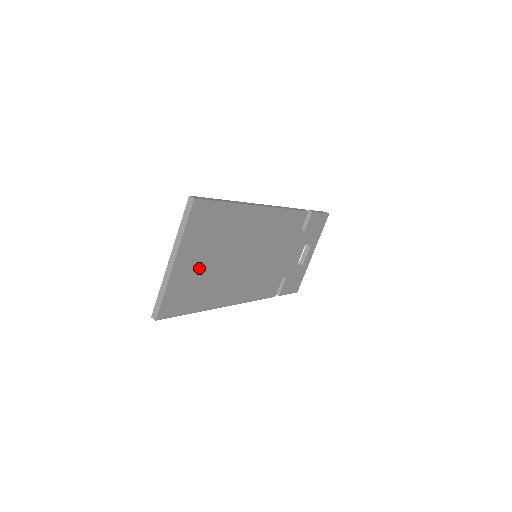
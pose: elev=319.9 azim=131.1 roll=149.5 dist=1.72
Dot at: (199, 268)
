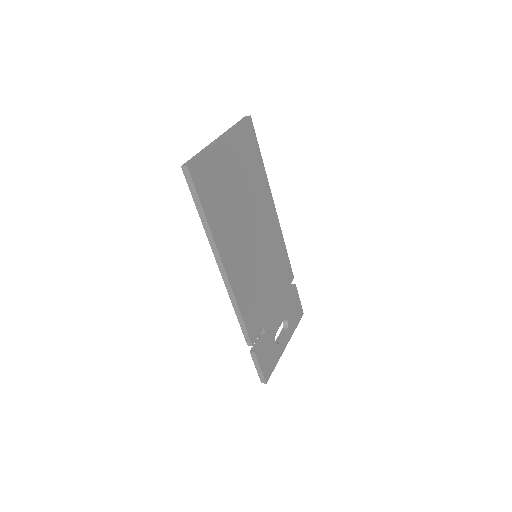
Dot at: (229, 179)
